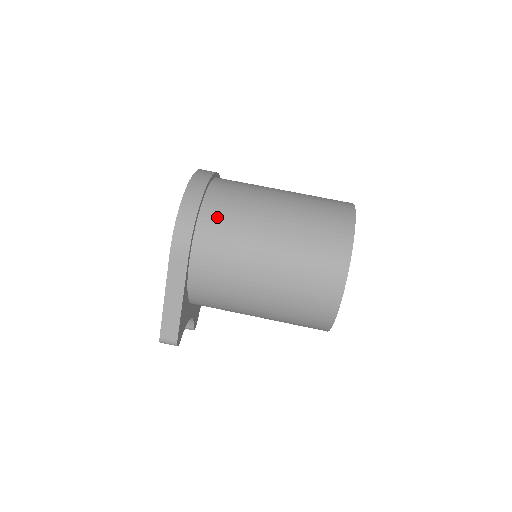
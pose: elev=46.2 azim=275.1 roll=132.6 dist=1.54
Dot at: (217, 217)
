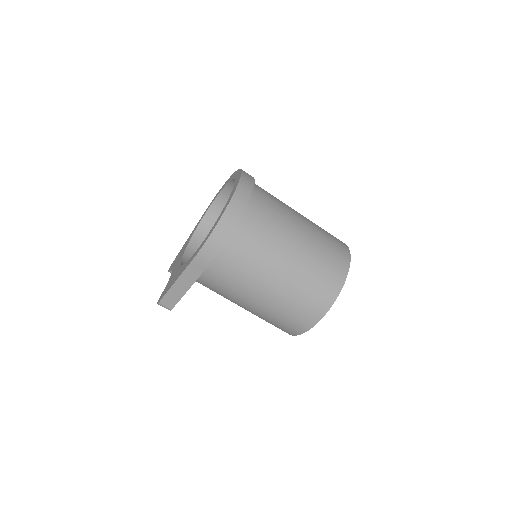
Dot at: (243, 243)
